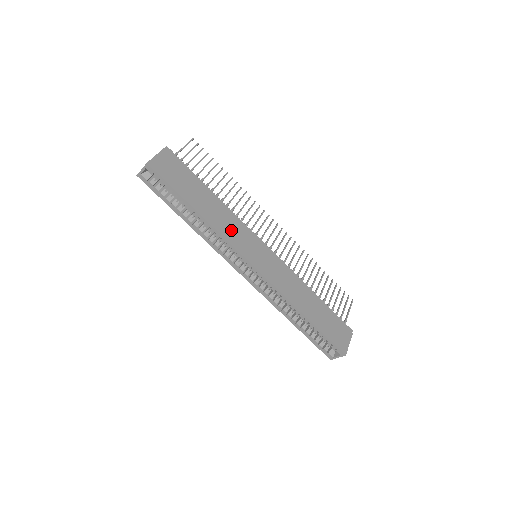
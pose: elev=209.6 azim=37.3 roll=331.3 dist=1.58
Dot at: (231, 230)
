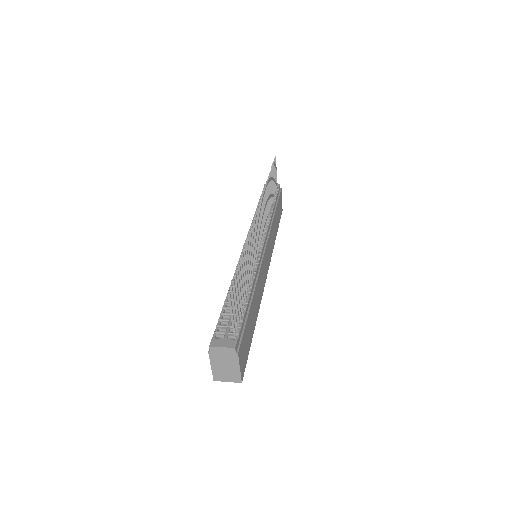
Dot at: (261, 287)
